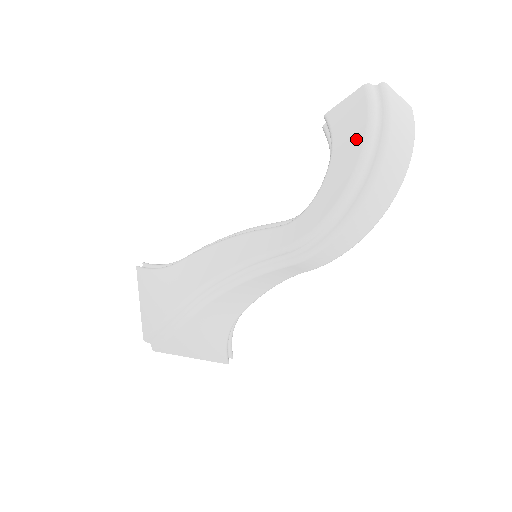
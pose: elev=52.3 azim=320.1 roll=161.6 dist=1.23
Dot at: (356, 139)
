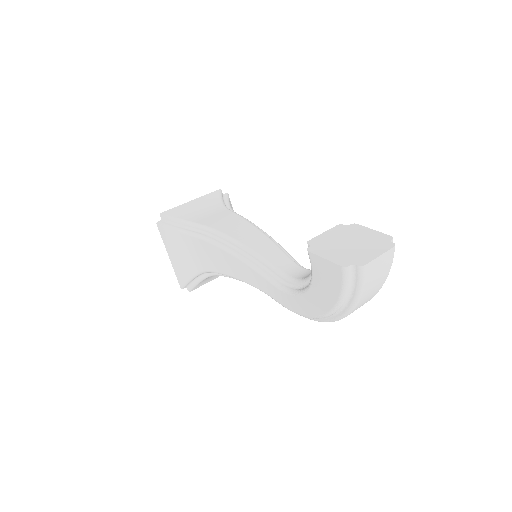
Dot at: (330, 297)
